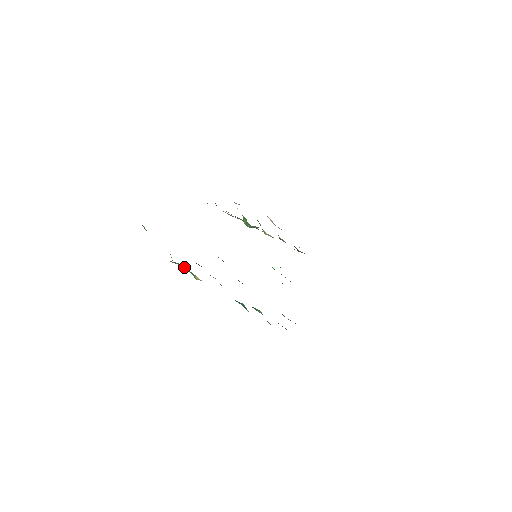
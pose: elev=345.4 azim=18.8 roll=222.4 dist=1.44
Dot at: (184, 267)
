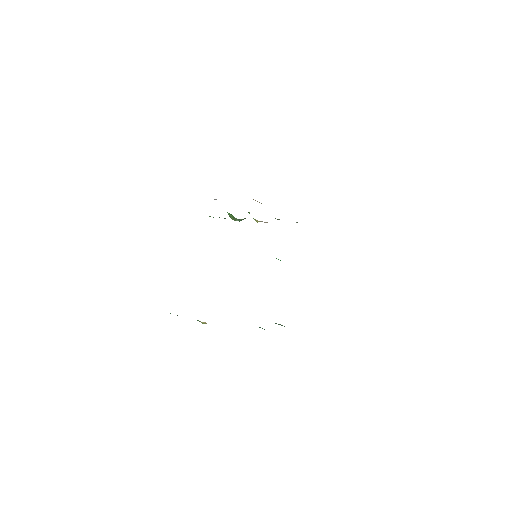
Dot at: occluded
